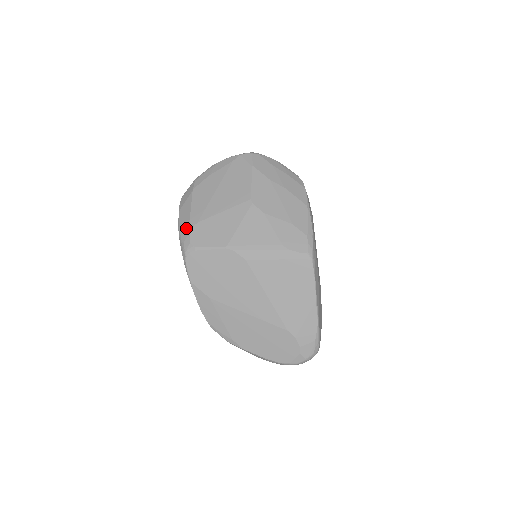
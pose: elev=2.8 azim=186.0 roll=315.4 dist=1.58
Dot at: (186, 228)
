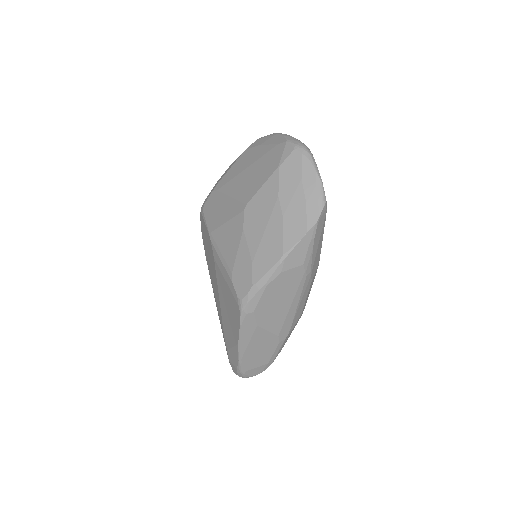
Dot at: (214, 187)
